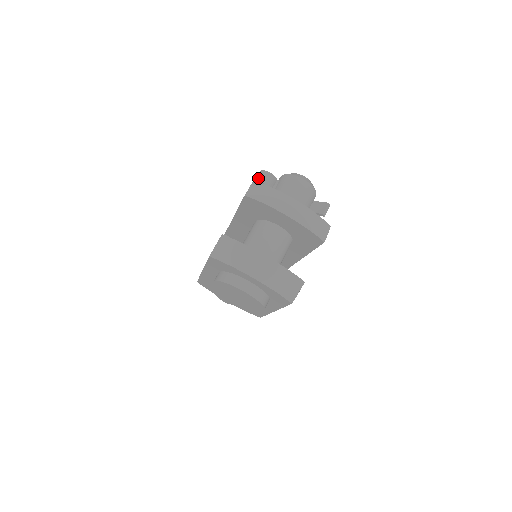
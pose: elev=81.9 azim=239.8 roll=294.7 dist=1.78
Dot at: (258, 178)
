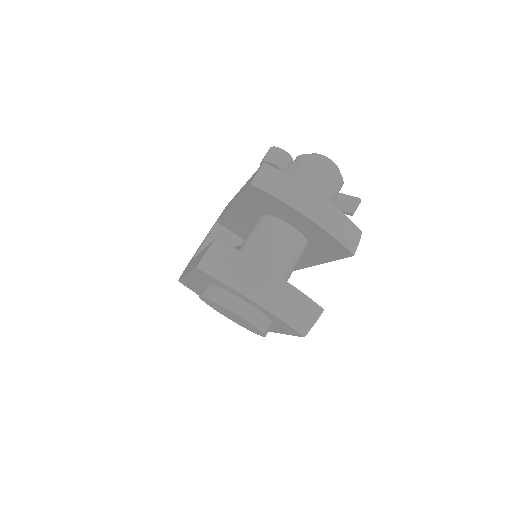
Dot at: (268, 157)
